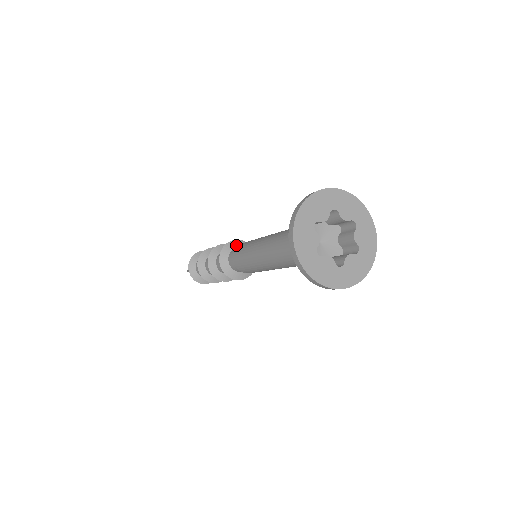
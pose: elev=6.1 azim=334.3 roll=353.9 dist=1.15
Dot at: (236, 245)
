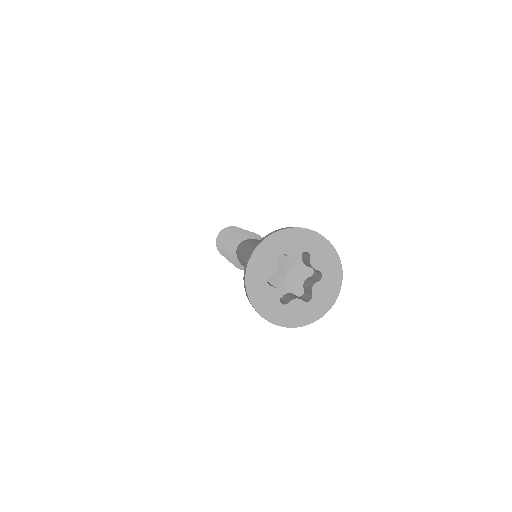
Dot at: (238, 241)
